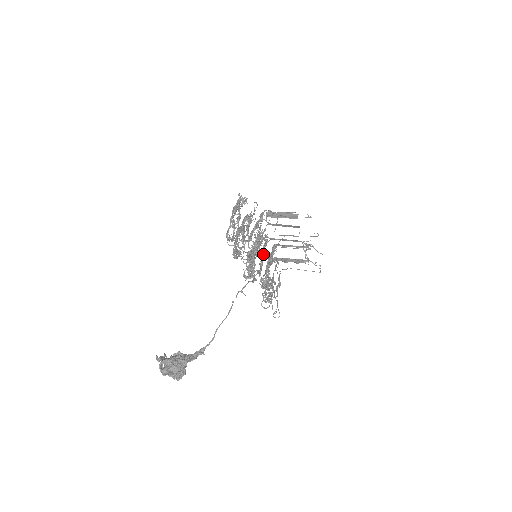
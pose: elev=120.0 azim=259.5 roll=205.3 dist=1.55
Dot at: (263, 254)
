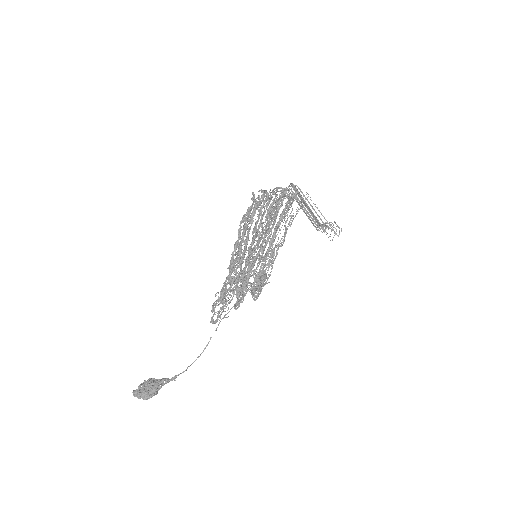
Dot at: occluded
